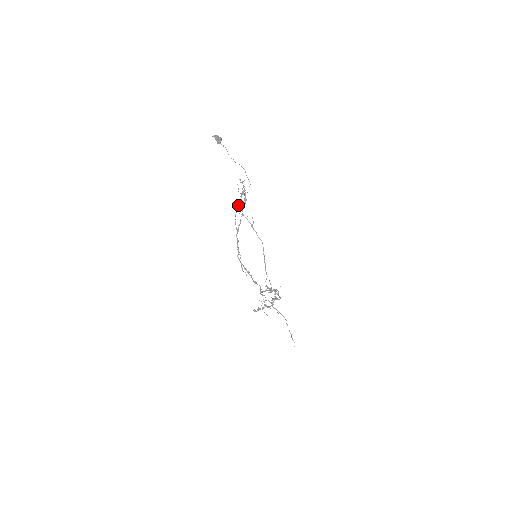
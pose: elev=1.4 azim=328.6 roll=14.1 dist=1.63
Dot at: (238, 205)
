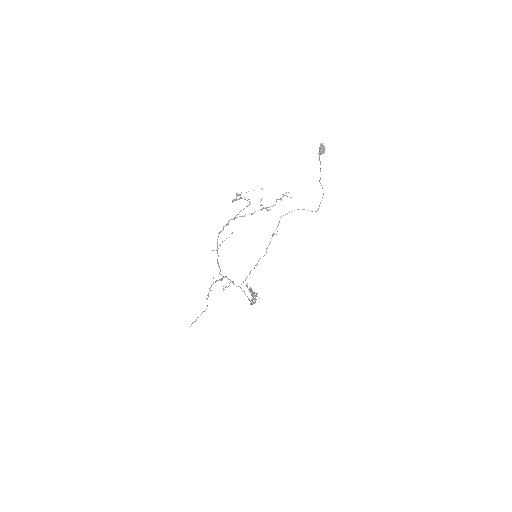
Dot at: (289, 212)
